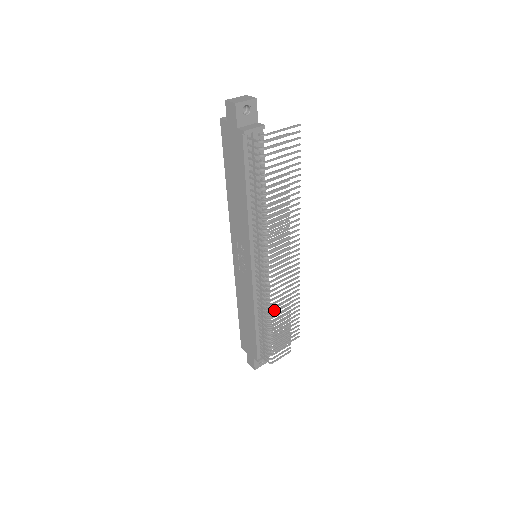
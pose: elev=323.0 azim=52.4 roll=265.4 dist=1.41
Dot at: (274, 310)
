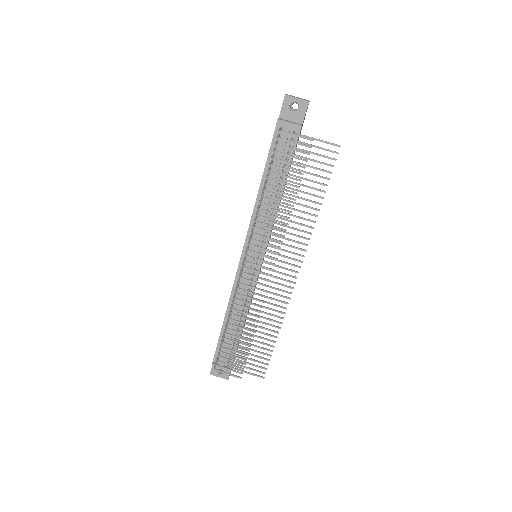
Dot at: occluded
